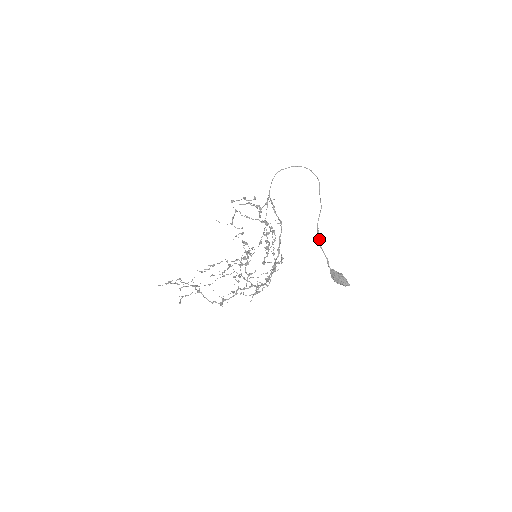
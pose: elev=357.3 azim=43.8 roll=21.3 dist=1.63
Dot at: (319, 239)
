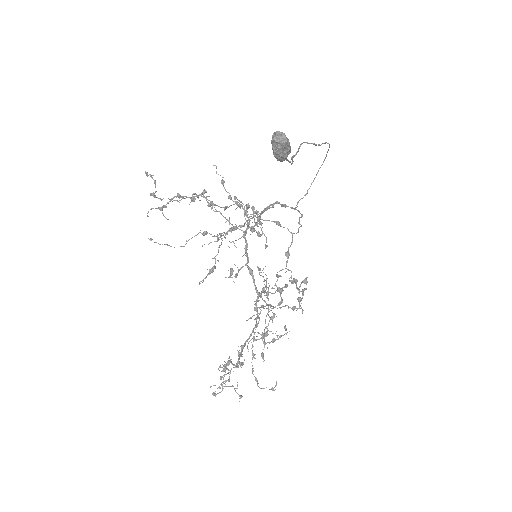
Dot at: (292, 161)
